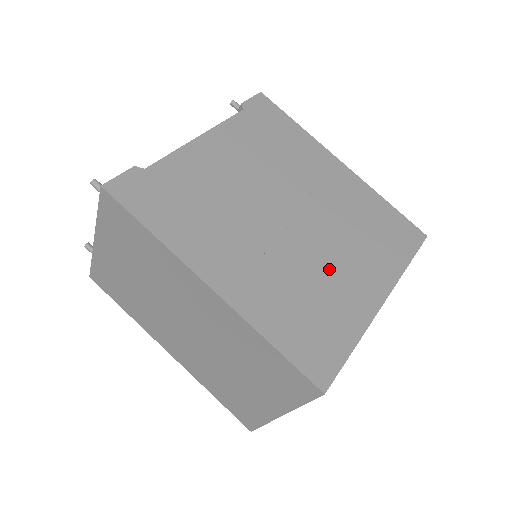
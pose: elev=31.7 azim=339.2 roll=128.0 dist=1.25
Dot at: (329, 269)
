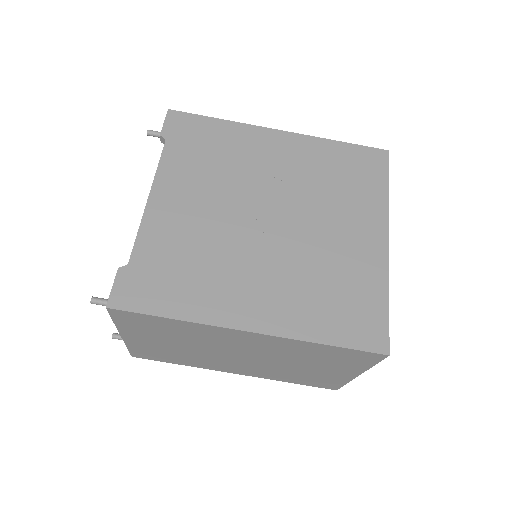
Dot at: (329, 244)
